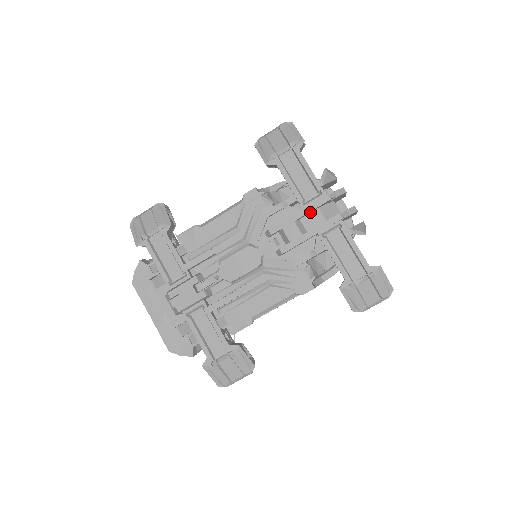
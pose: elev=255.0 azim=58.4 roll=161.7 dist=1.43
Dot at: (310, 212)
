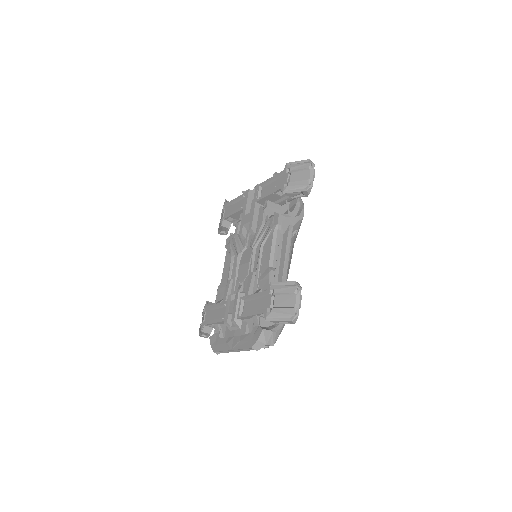
Dot at: (250, 206)
